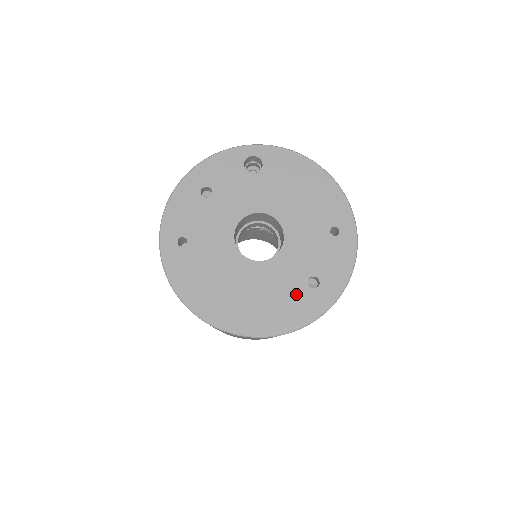
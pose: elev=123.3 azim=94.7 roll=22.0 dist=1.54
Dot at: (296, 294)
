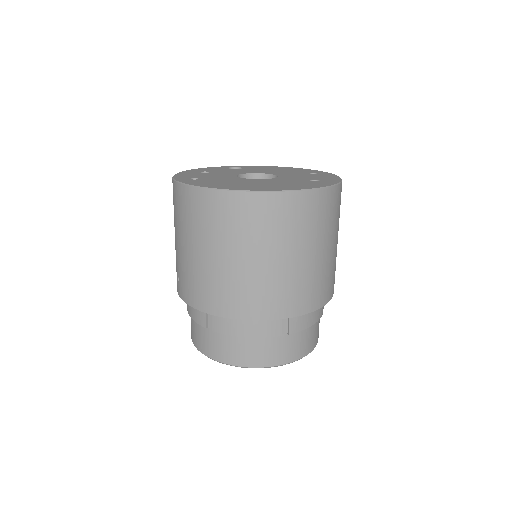
Dot at: (305, 182)
